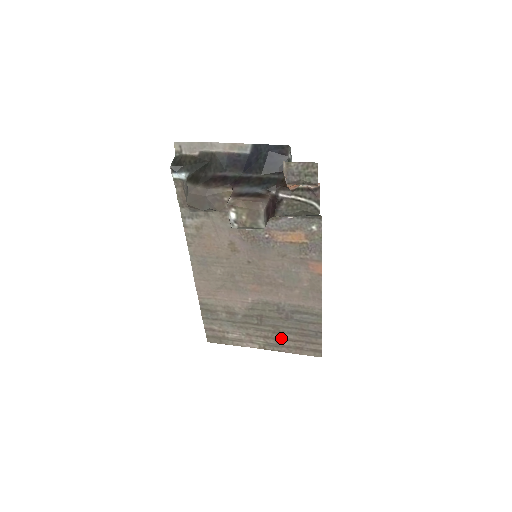
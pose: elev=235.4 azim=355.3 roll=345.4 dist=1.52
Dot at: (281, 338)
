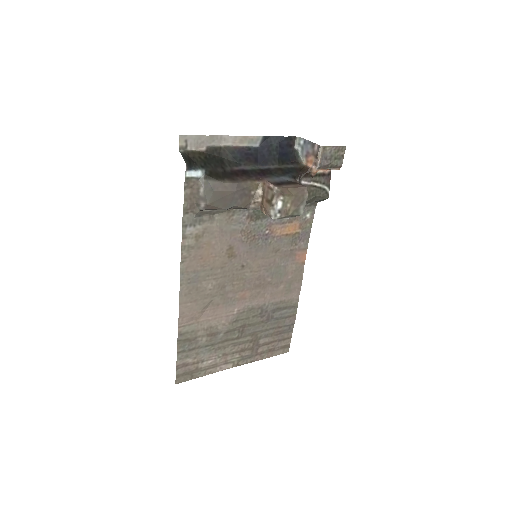
Dot at: (257, 345)
